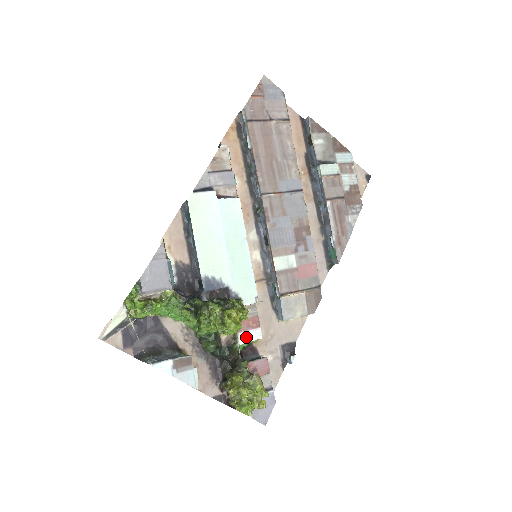
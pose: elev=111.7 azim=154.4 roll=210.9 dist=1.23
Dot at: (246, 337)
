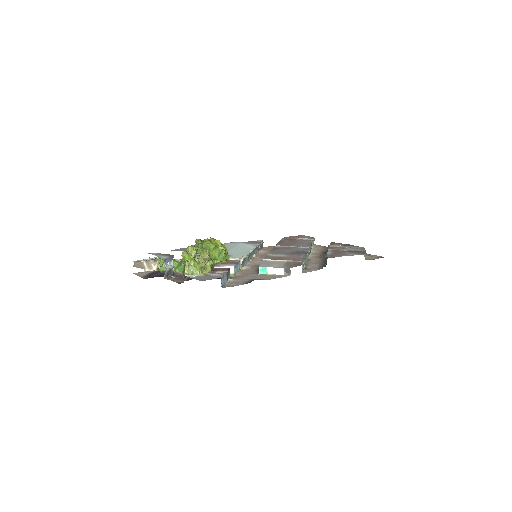
Dot at: (222, 266)
